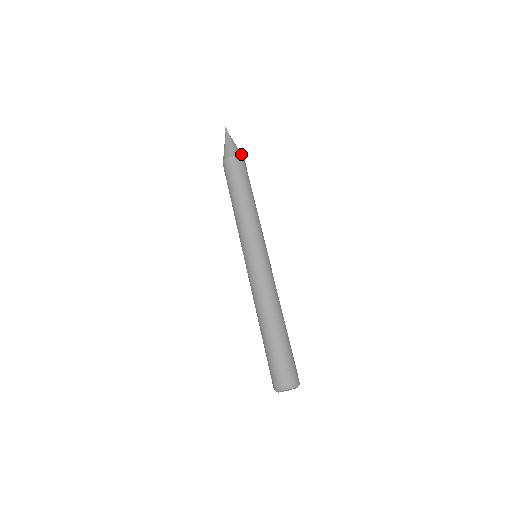
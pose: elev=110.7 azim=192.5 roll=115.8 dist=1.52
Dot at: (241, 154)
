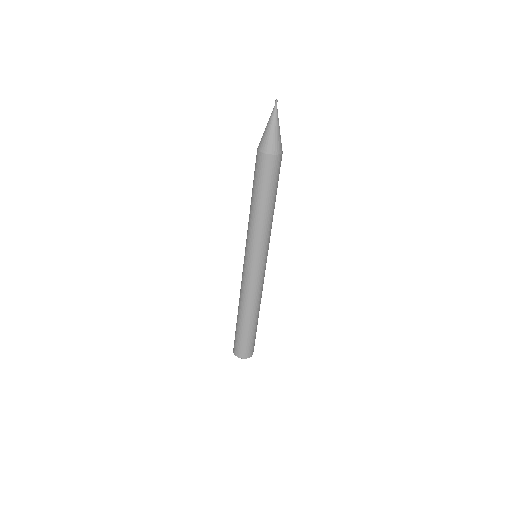
Dot at: (280, 148)
